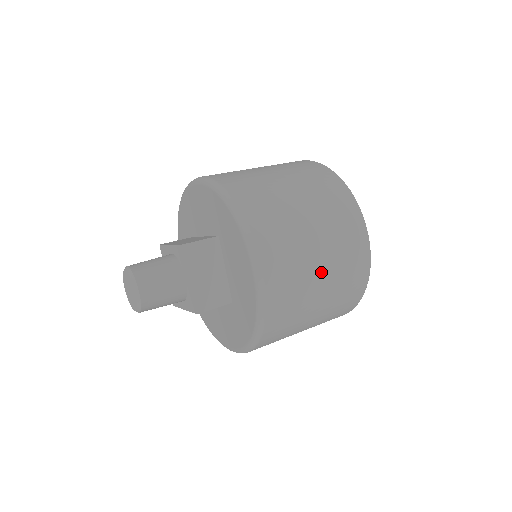
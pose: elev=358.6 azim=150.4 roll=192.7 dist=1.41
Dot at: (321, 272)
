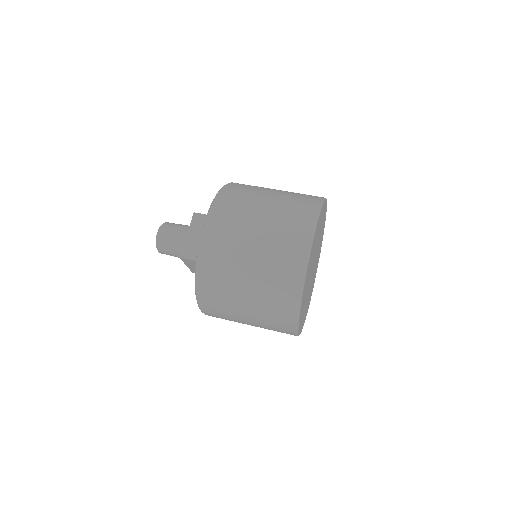
Dot at: (254, 245)
